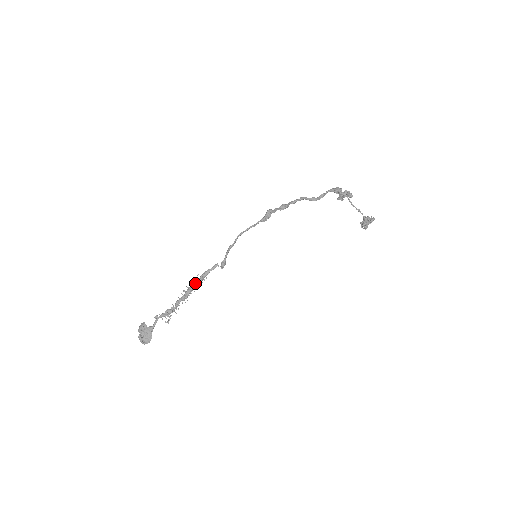
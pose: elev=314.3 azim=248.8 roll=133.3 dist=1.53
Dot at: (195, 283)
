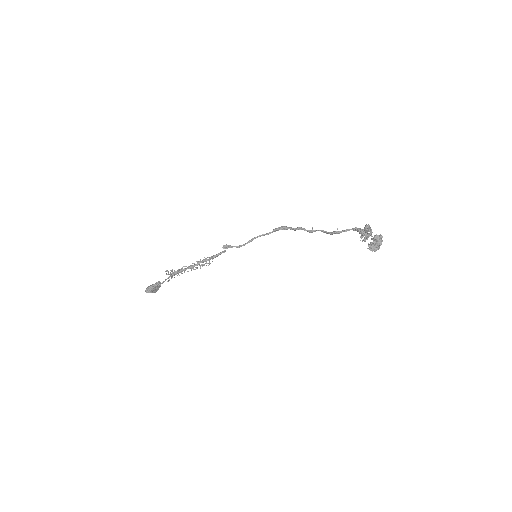
Dot at: (204, 260)
